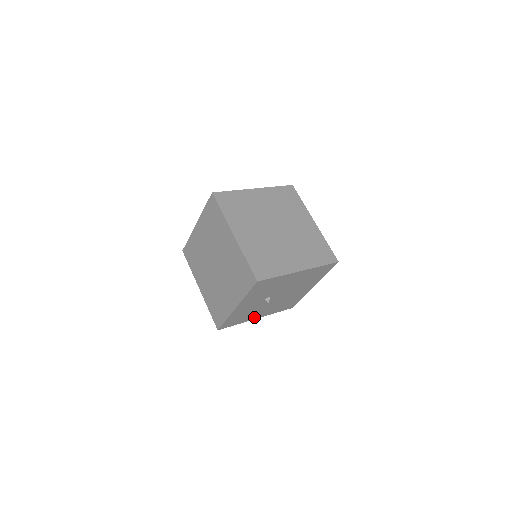
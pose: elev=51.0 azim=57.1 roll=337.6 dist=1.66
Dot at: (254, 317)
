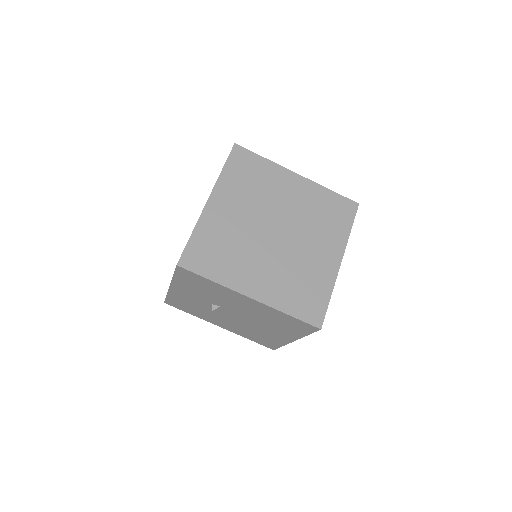
Dot at: (214, 321)
